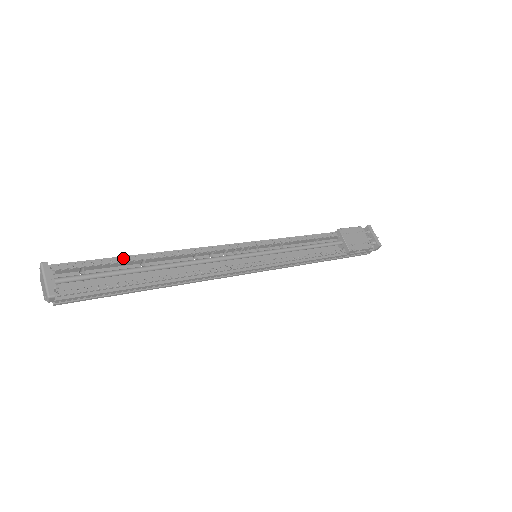
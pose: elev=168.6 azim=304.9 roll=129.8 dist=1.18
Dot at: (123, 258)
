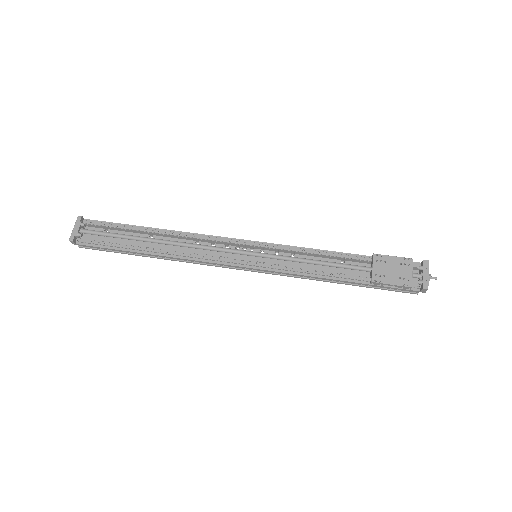
Dot at: (135, 227)
